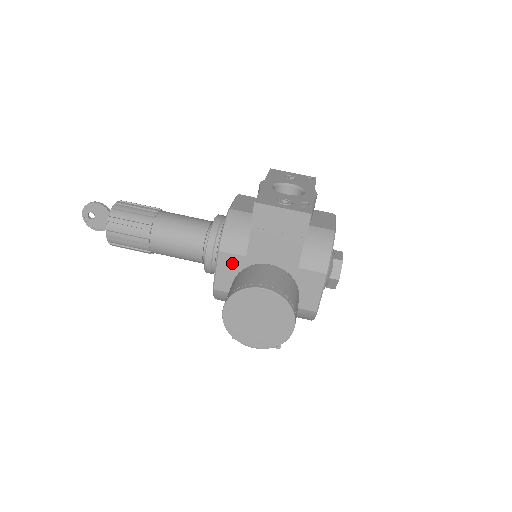
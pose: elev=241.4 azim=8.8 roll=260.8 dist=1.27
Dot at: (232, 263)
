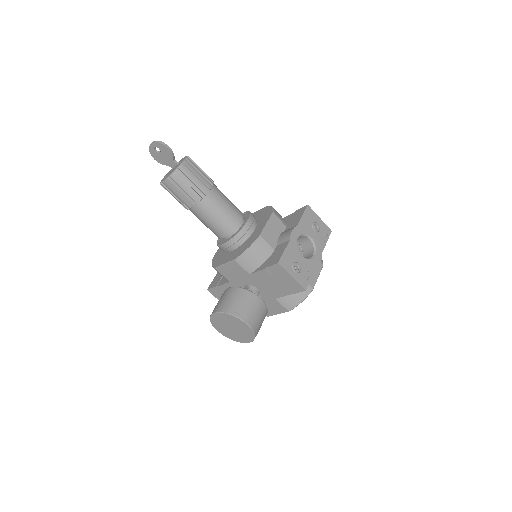
Dot at: (238, 270)
